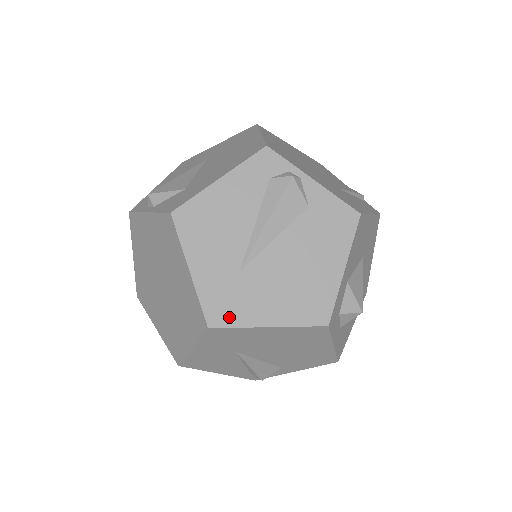
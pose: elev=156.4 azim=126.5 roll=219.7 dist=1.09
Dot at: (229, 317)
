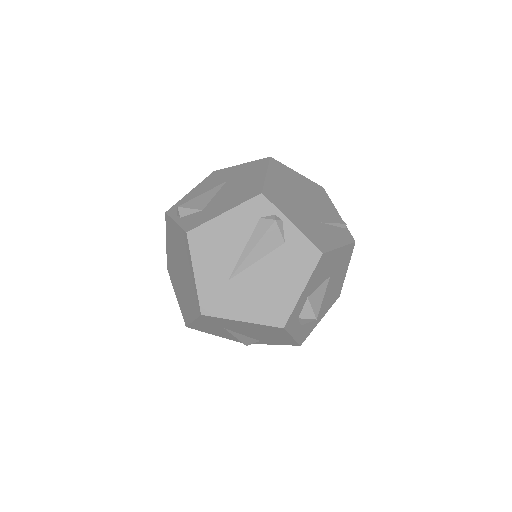
Dot at: (216, 310)
